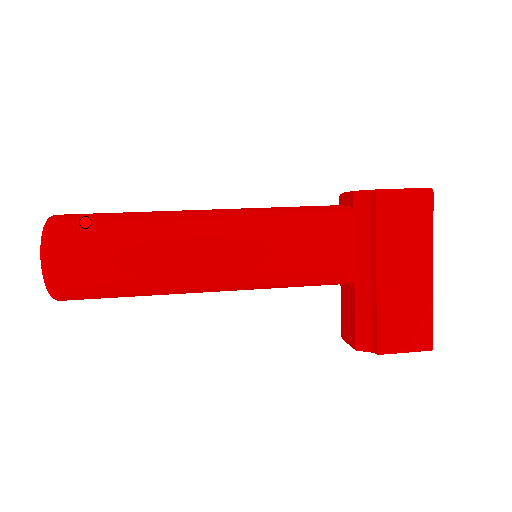
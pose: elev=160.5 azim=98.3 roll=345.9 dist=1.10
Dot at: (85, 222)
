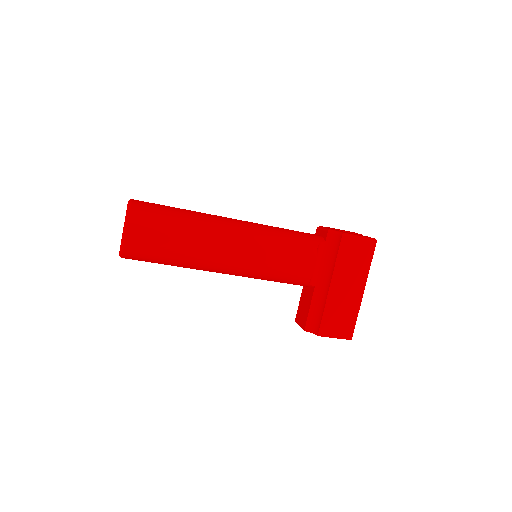
Dot at: (155, 211)
